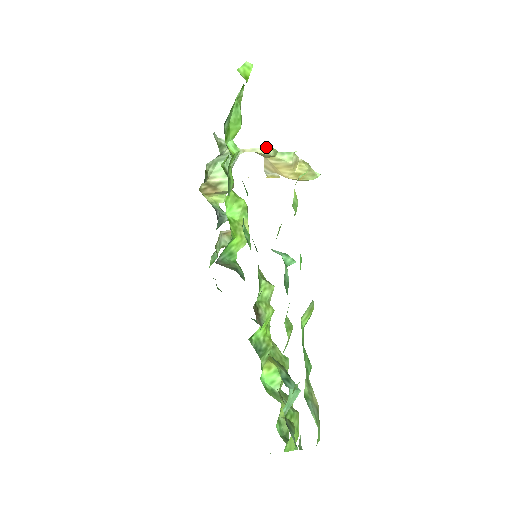
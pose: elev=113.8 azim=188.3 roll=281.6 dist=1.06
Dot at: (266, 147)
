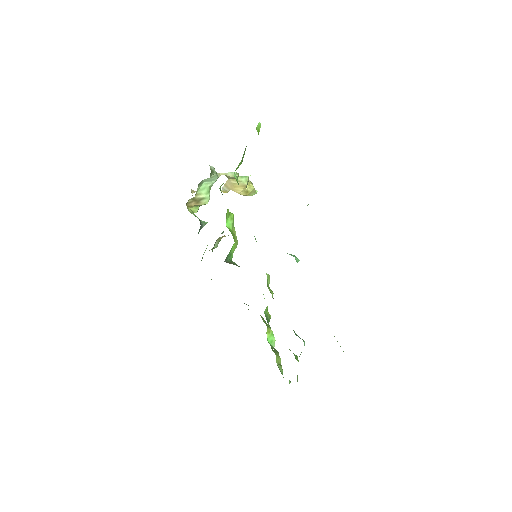
Dot at: occluded
